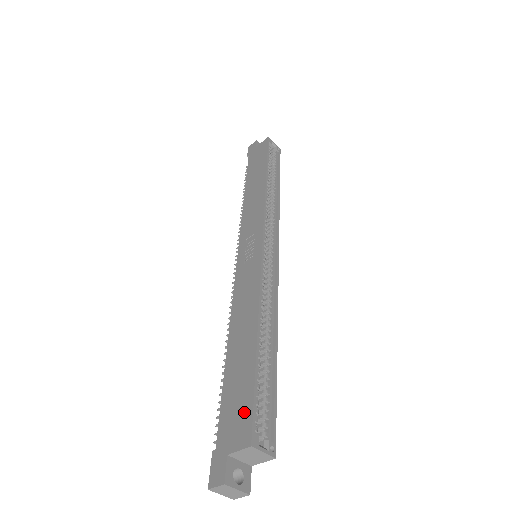
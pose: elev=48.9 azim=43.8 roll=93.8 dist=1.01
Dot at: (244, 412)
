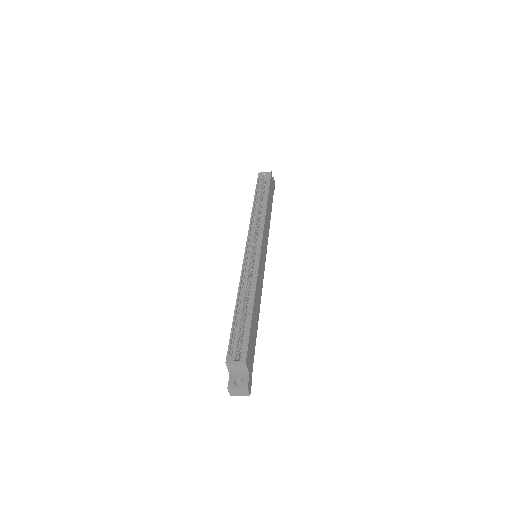
Dot at: (230, 349)
